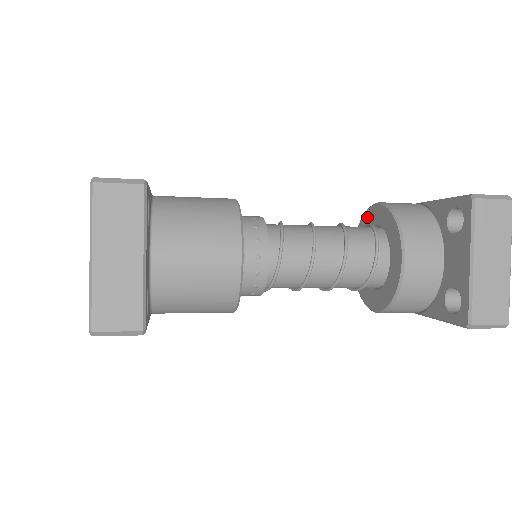
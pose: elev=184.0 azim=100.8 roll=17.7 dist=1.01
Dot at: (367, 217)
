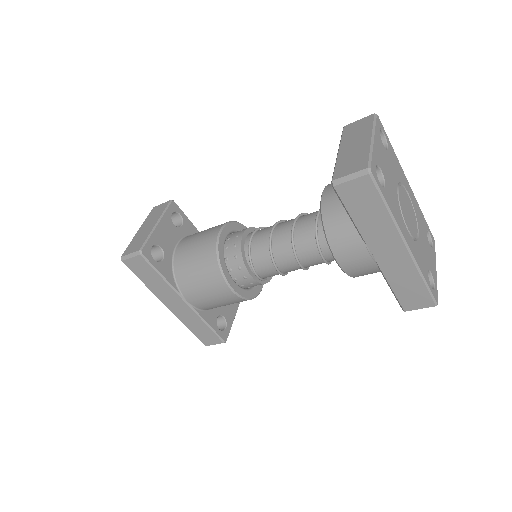
Dot at: occluded
